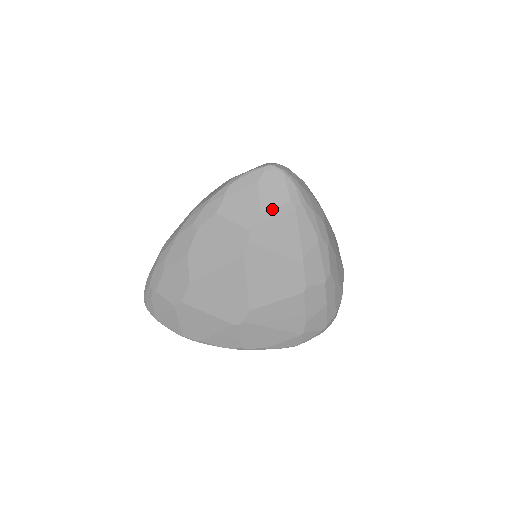
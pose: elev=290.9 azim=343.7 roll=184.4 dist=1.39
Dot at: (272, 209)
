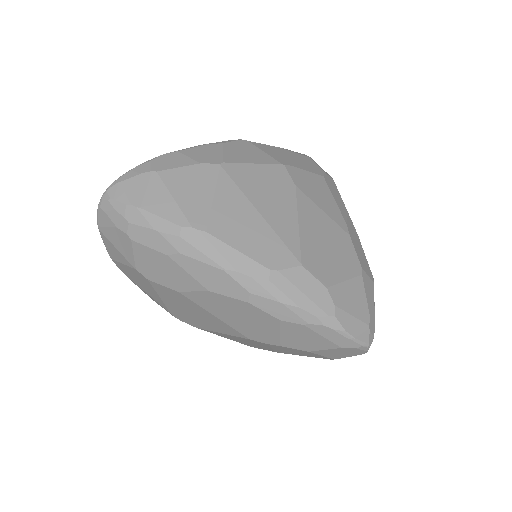
Dot at: (316, 354)
